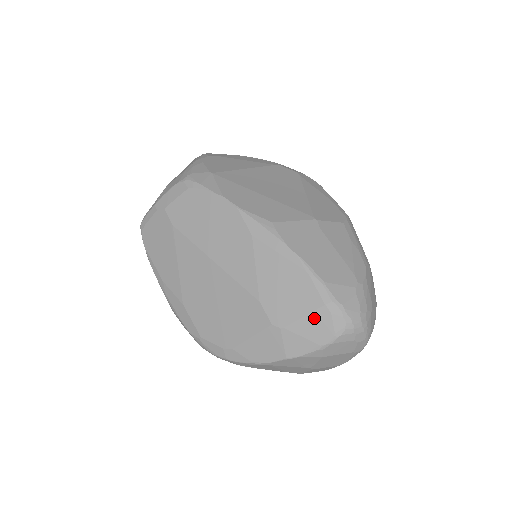
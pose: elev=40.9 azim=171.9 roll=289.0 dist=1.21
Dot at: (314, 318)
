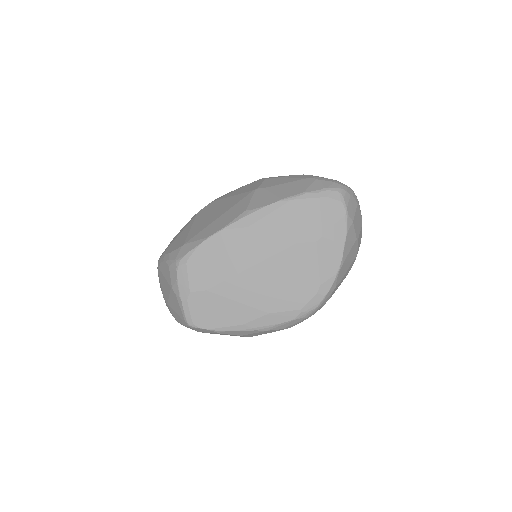
Dot at: (325, 210)
